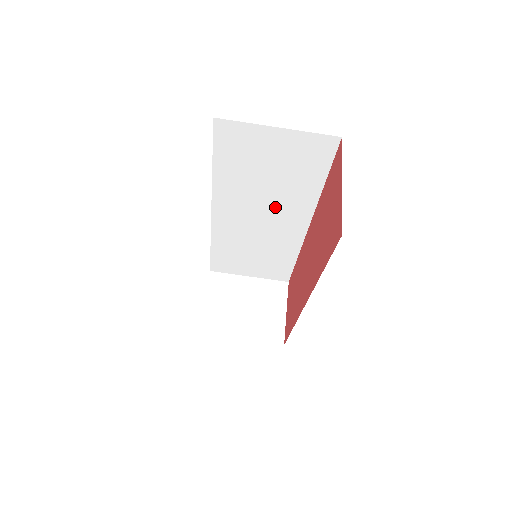
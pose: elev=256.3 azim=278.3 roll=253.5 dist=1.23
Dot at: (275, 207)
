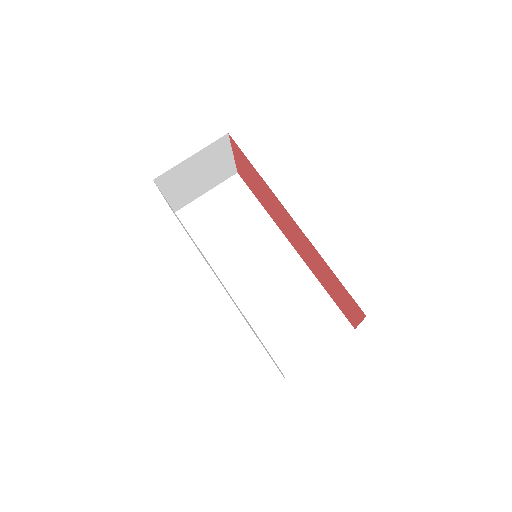
Dot at: (256, 248)
